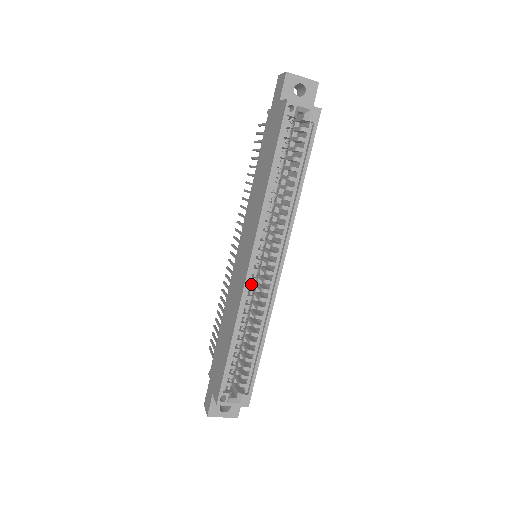
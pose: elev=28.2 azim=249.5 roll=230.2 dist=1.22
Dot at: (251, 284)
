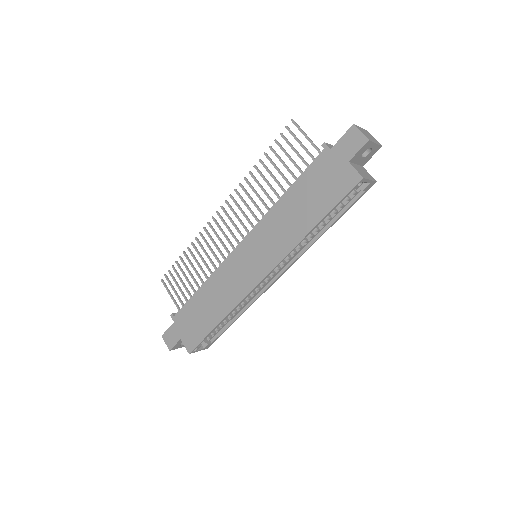
Dot at: occluded
